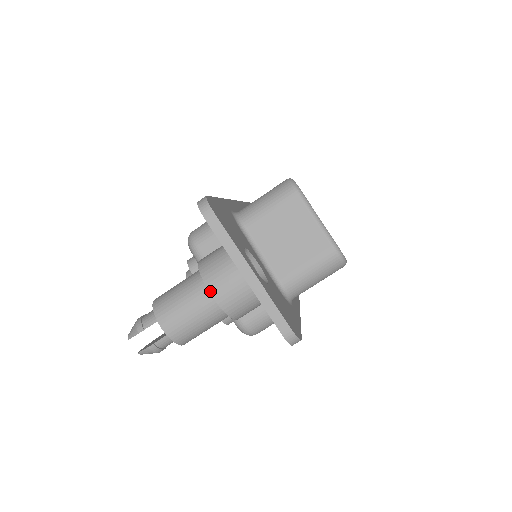
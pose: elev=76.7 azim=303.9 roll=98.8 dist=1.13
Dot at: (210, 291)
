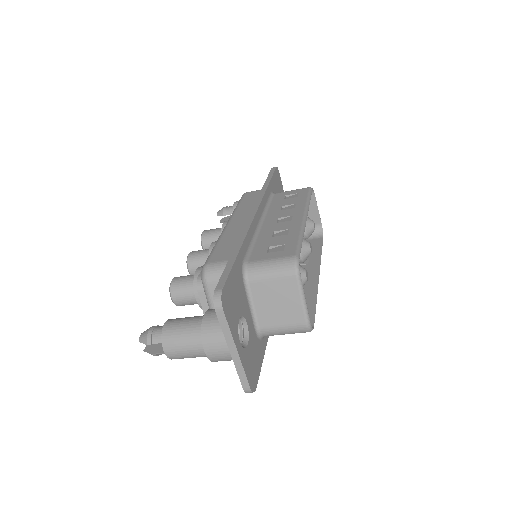
Dot at: (204, 349)
